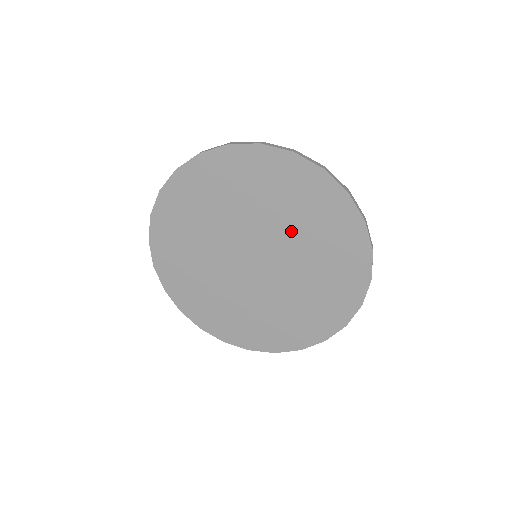
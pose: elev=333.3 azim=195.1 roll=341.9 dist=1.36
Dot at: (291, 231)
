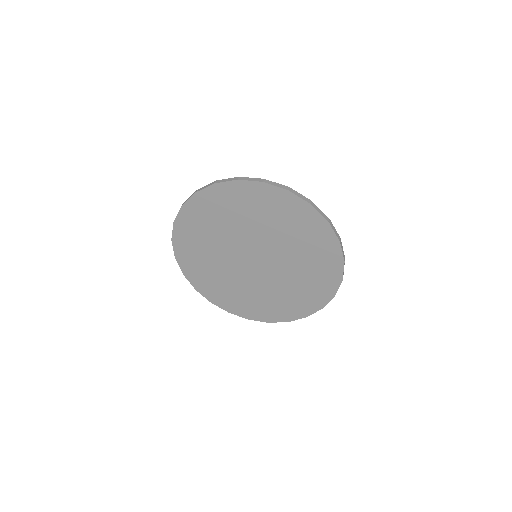
Dot at: (276, 236)
